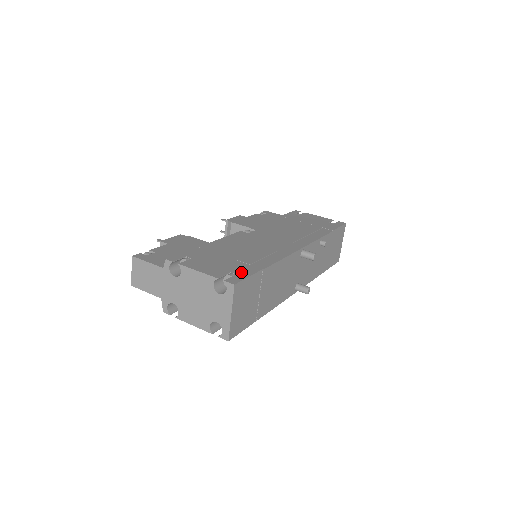
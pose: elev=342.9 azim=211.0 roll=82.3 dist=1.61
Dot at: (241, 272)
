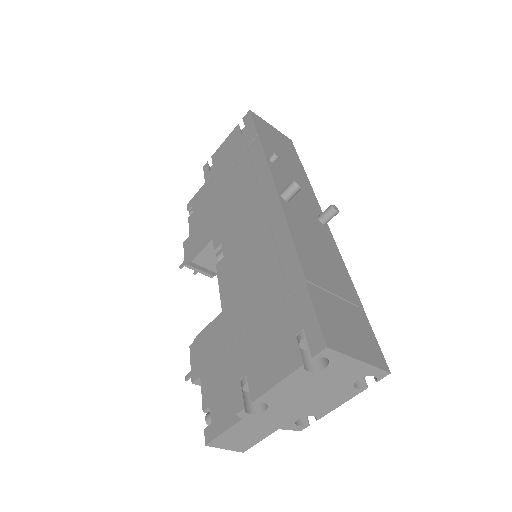
Dot at: (301, 319)
